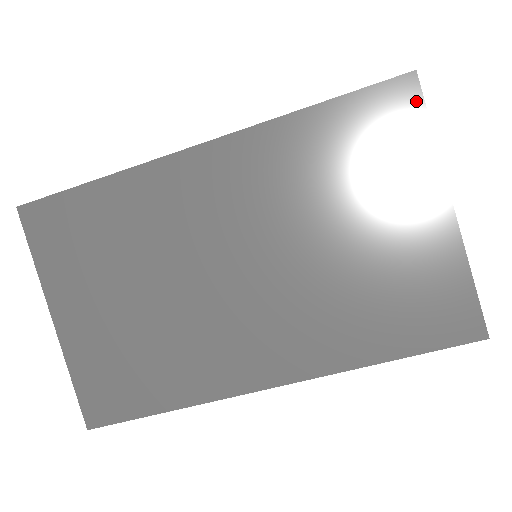
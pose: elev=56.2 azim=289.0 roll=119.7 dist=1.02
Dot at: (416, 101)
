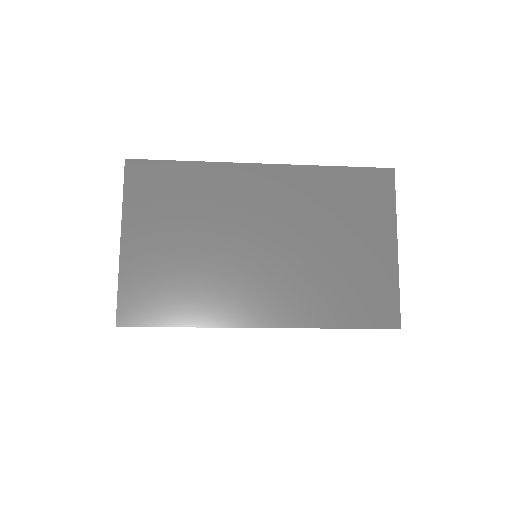
Dot at: (391, 184)
